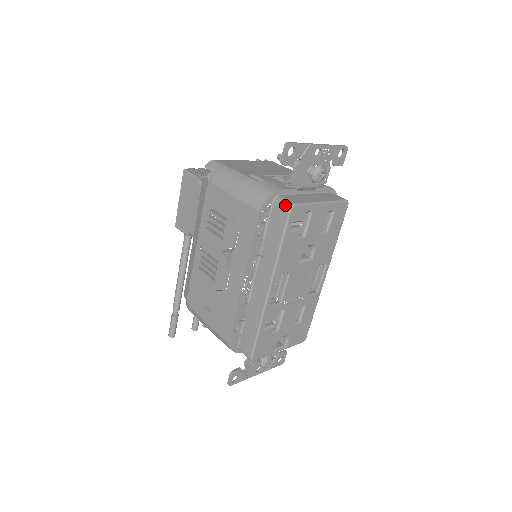
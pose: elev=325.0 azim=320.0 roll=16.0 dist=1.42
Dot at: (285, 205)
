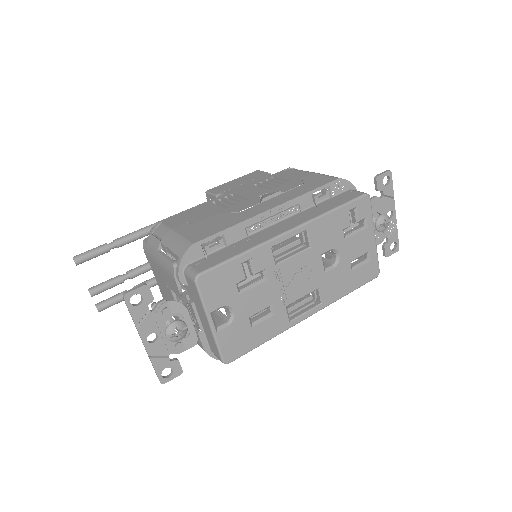
Dot at: (362, 192)
